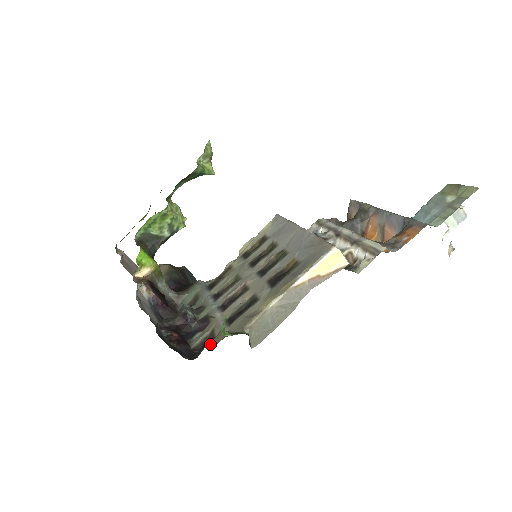
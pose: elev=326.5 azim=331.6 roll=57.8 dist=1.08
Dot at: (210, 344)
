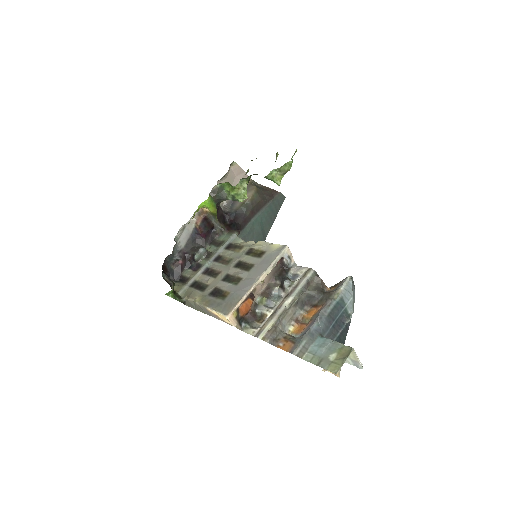
Dot at: (175, 286)
